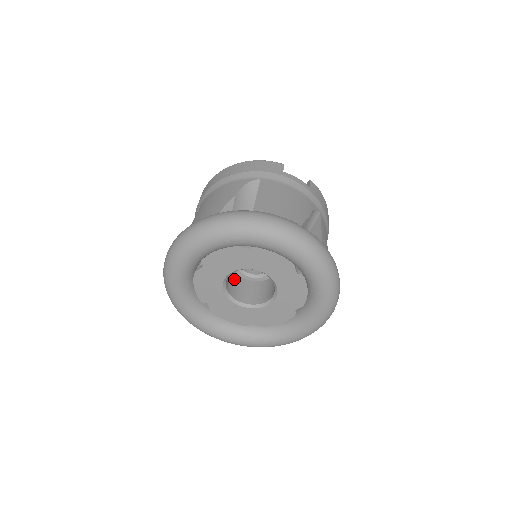
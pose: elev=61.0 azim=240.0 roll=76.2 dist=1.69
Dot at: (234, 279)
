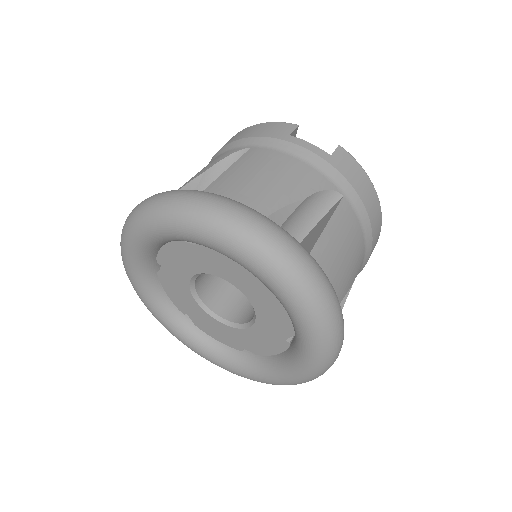
Dot at: (224, 285)
